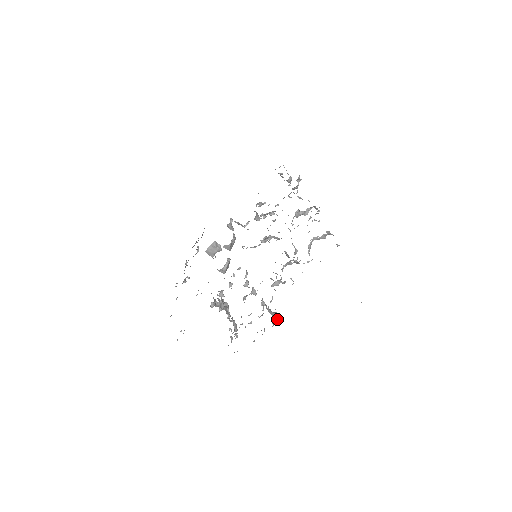
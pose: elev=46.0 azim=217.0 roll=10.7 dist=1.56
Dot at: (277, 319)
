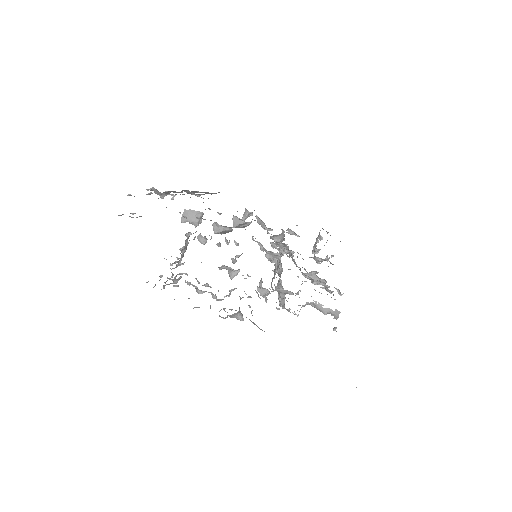
Dot at: (236, 317)
